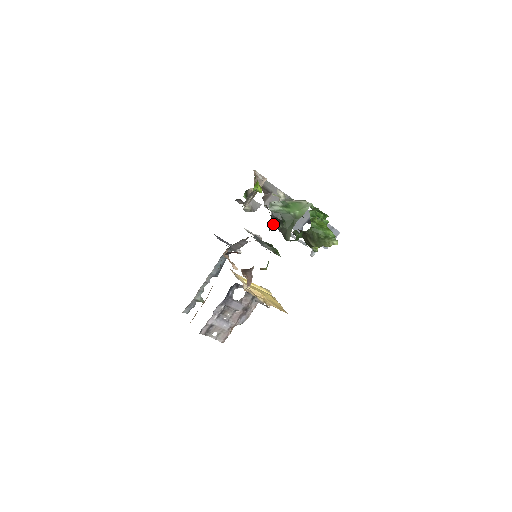
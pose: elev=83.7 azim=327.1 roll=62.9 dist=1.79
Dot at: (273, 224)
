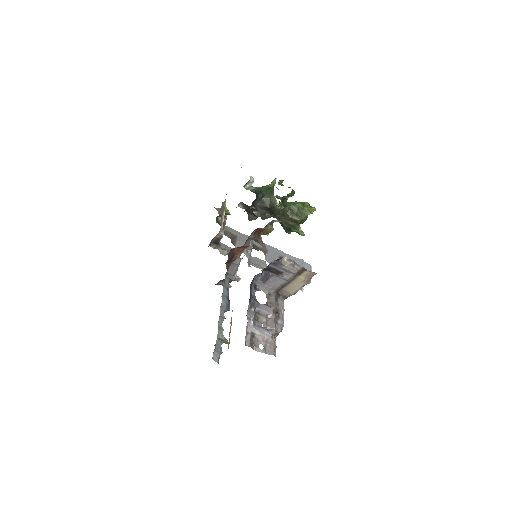
Dot at: (256, 193)
